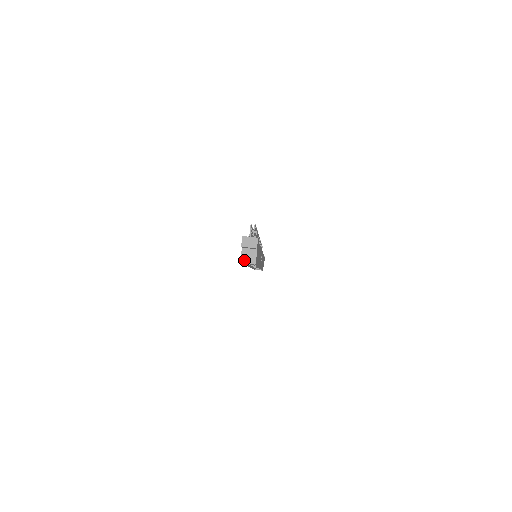
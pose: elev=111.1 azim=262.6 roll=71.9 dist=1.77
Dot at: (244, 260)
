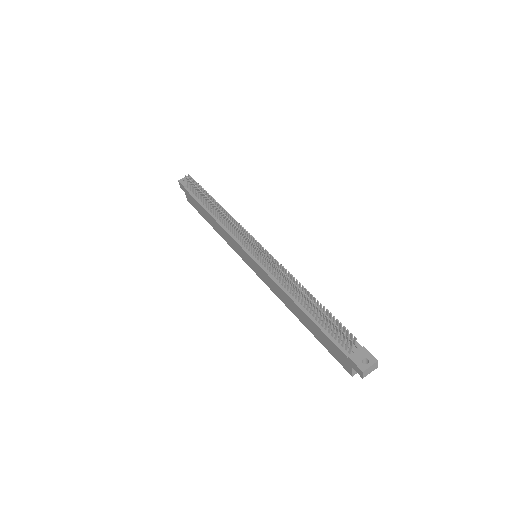
Dot at: (356, 373)
